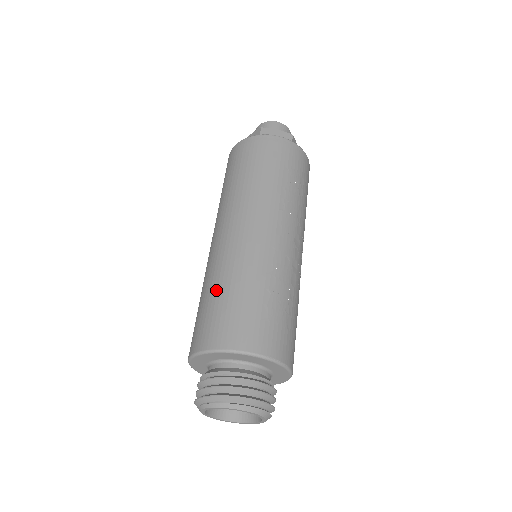
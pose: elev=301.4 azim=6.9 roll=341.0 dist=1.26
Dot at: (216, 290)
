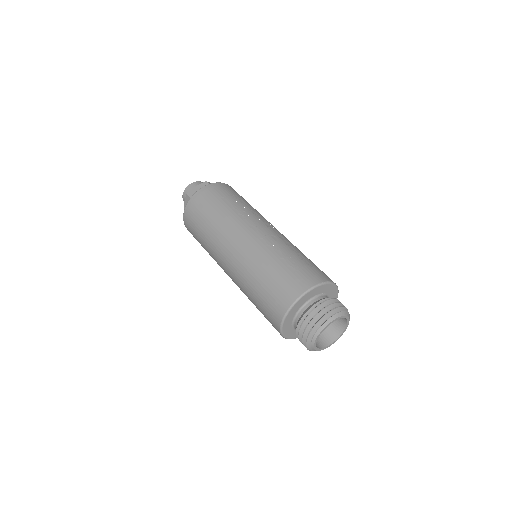
Dot at: (257, 286)
